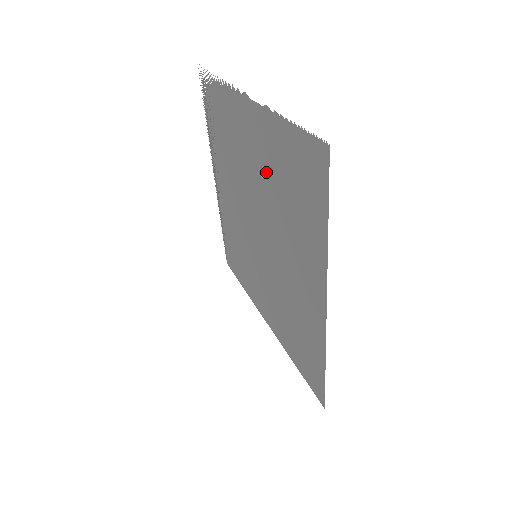
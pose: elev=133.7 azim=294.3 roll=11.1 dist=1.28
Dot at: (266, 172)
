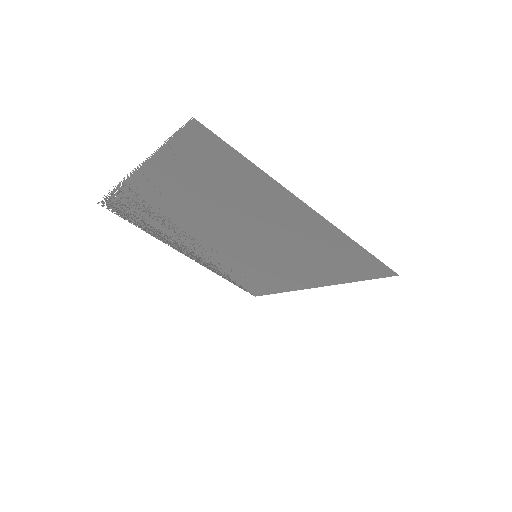
Dot at: (195, 193)
